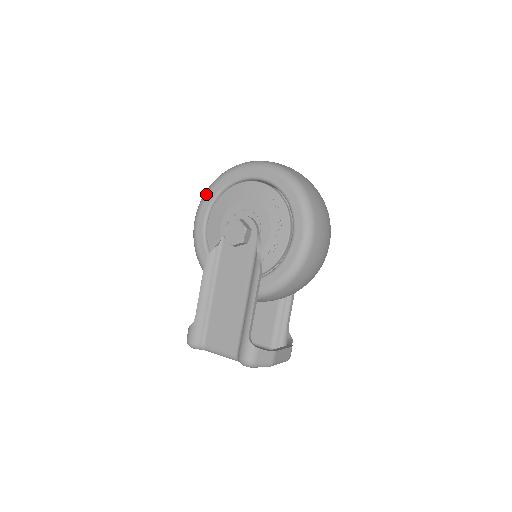
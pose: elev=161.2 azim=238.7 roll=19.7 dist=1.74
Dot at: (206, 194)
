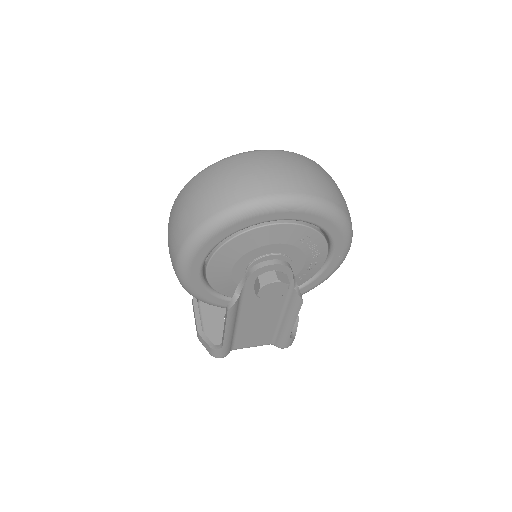
Dot at: (196, 249)
